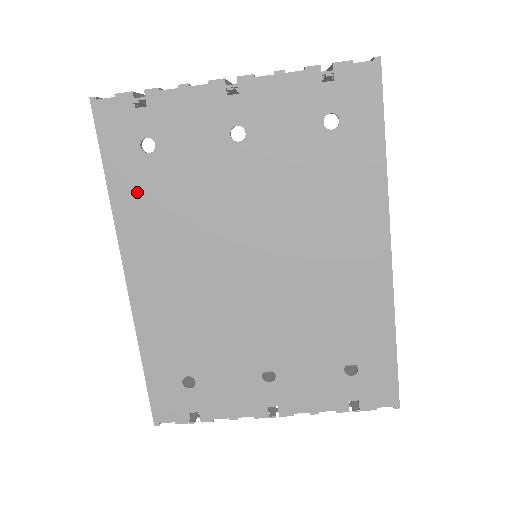
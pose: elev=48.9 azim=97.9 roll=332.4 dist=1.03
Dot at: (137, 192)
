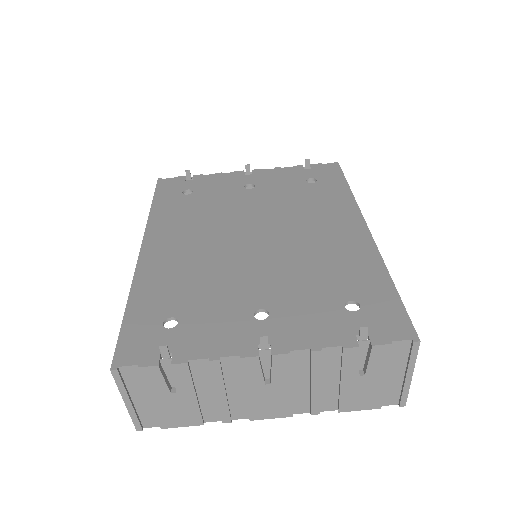
Dot at: (171, 209)
